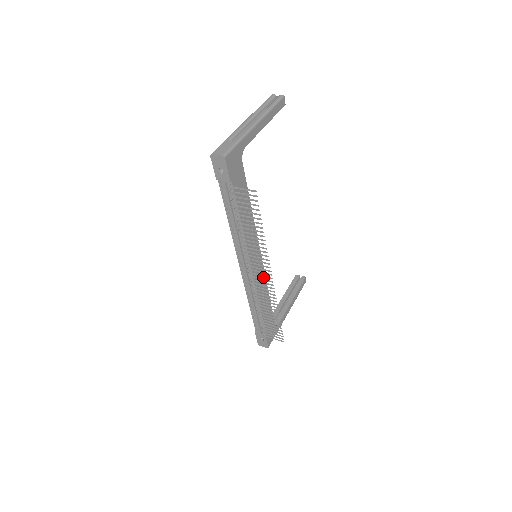
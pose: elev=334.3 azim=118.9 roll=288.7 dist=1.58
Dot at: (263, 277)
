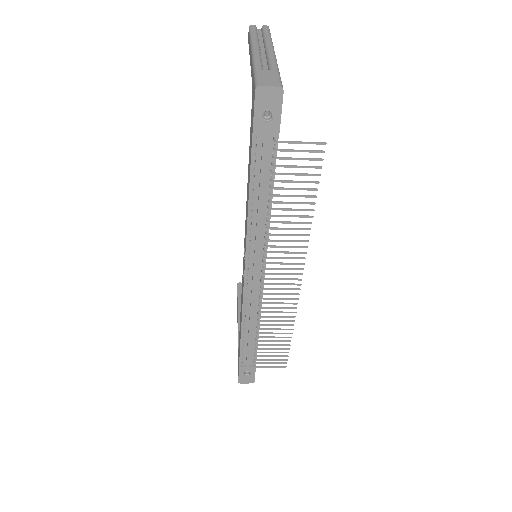
Dot at: occluded
